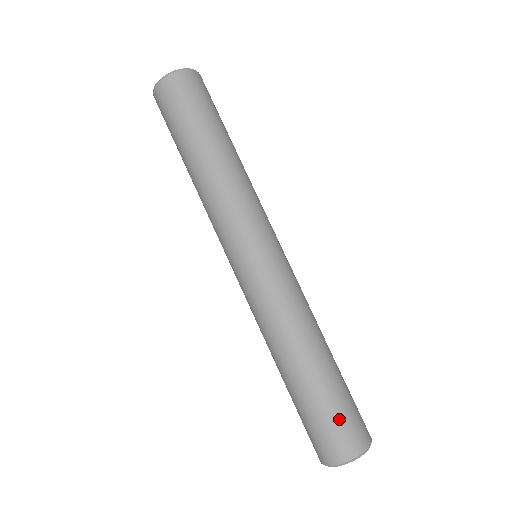
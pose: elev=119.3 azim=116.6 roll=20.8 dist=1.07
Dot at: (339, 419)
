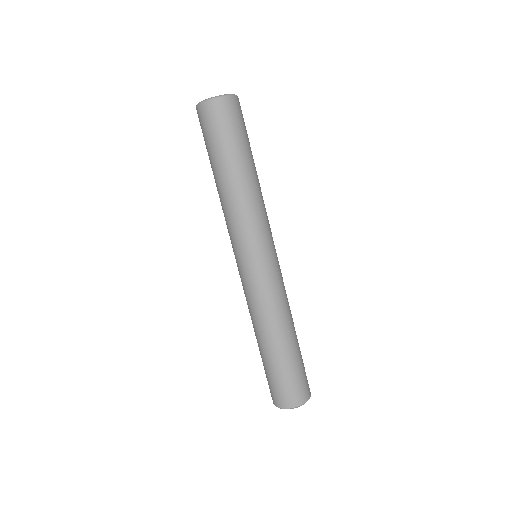
Dot at: (299, 378)
